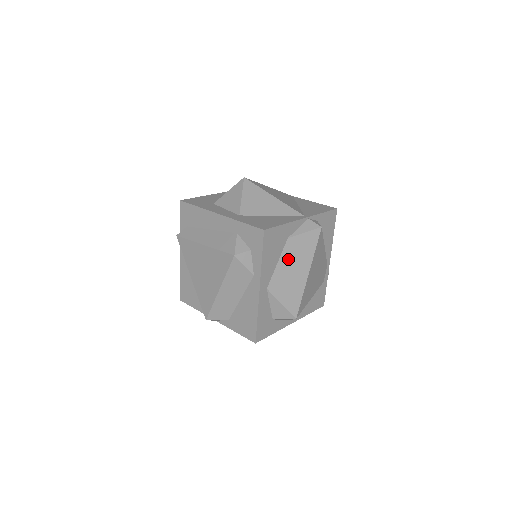
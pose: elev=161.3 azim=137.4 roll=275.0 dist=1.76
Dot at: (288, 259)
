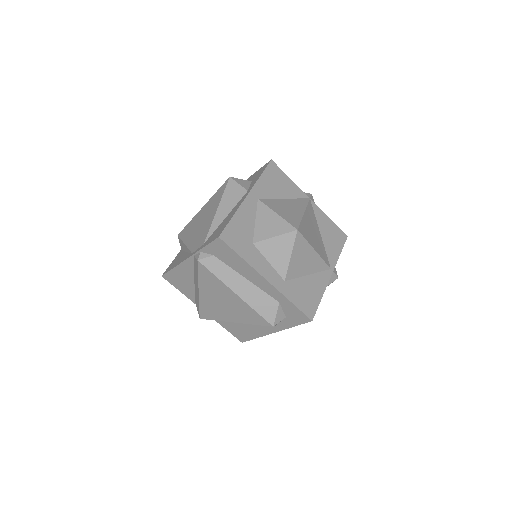
Dot at: occluded
